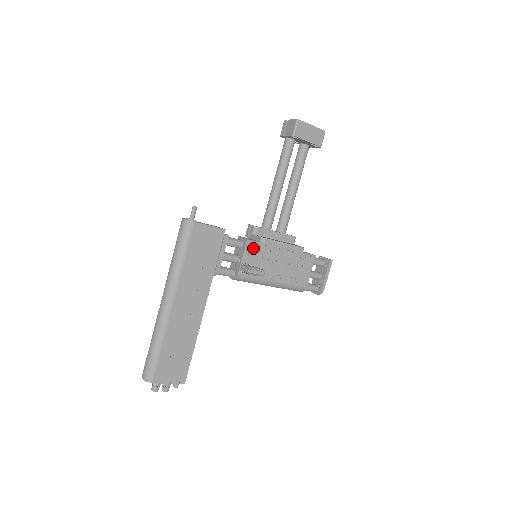
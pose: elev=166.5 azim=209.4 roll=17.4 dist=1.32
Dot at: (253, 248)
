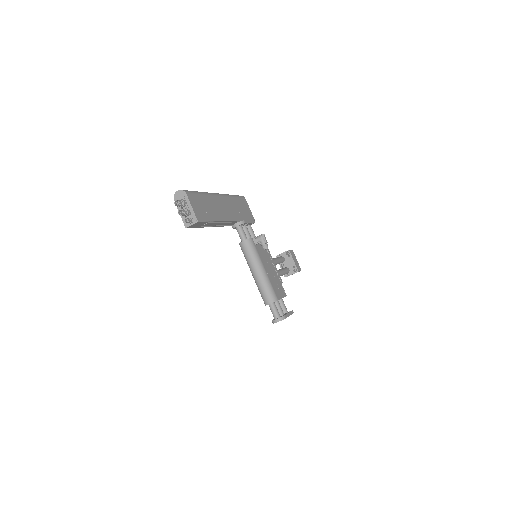
Dot at: occluded
